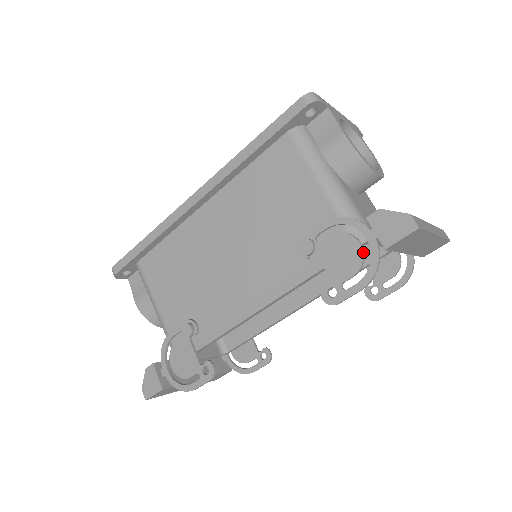
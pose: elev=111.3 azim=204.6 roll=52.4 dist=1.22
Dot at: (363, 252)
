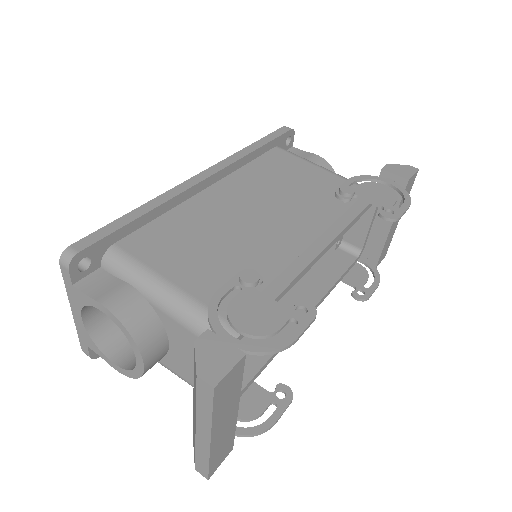
Dot at: (391, 189)
